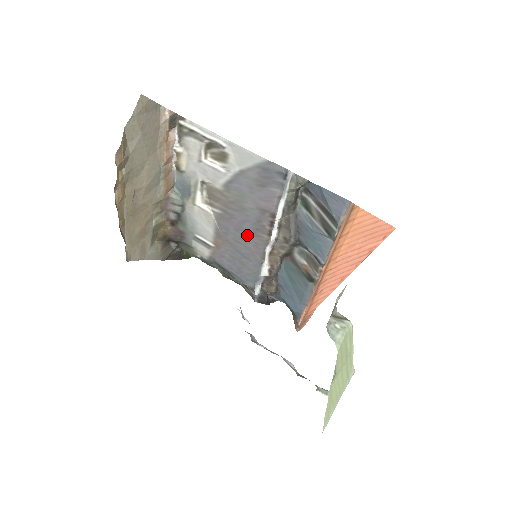
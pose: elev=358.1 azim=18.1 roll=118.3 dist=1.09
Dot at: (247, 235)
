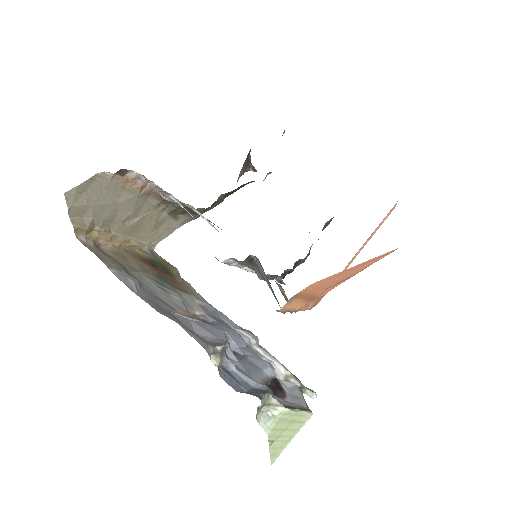
Dot at: occluded
